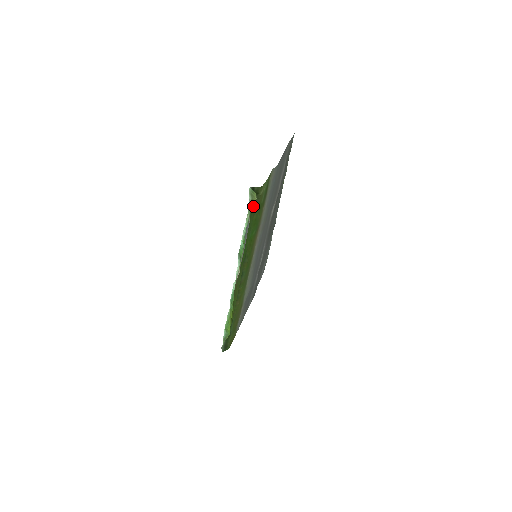
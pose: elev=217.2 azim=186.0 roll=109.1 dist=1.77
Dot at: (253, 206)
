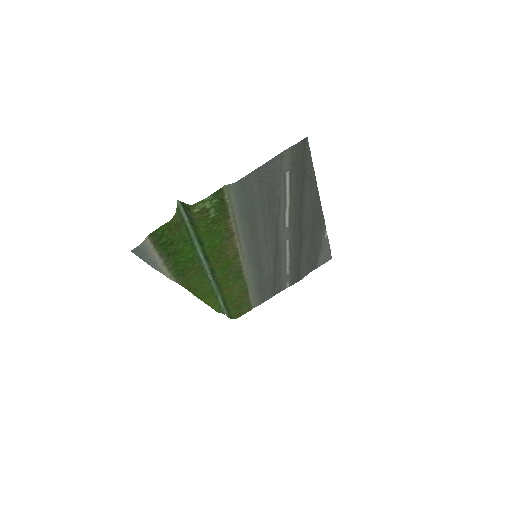
Dot at: (165, 226)
